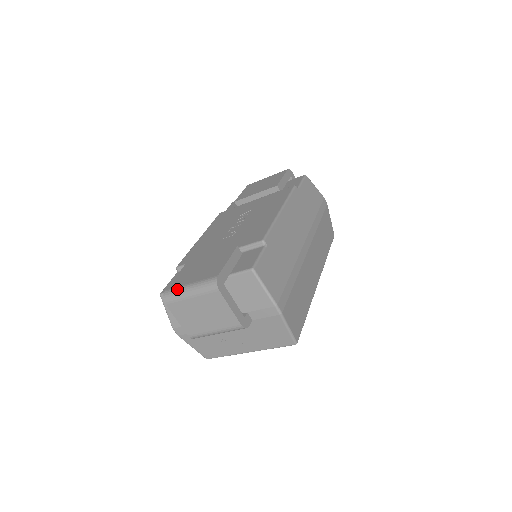
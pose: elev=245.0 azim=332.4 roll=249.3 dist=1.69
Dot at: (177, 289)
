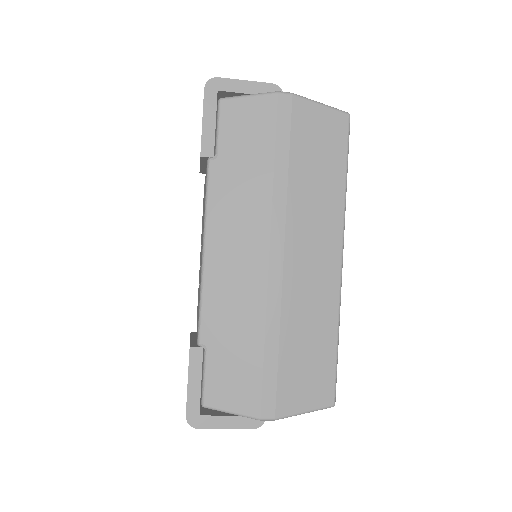
Dot at: occluded
